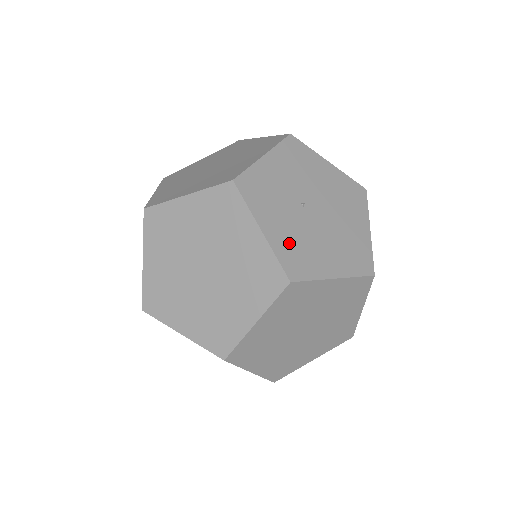
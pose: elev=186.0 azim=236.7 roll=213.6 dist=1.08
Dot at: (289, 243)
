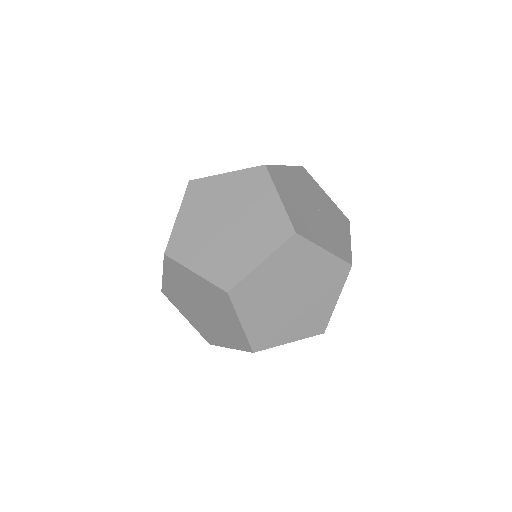
Dot at: occluded
